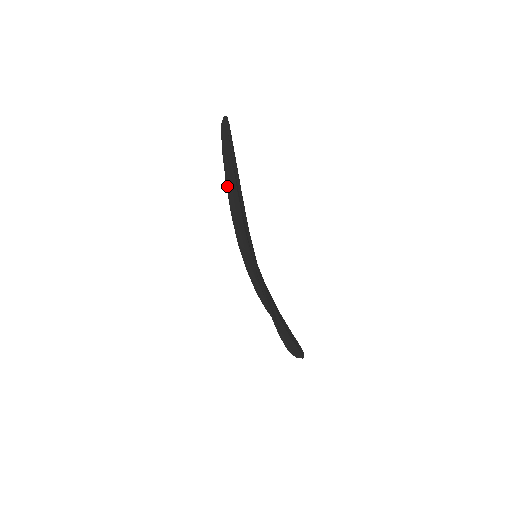
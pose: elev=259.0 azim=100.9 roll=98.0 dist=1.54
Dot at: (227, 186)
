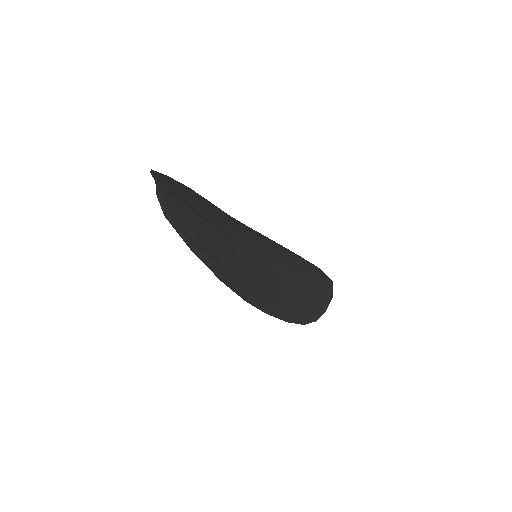
Dot at: occluded
